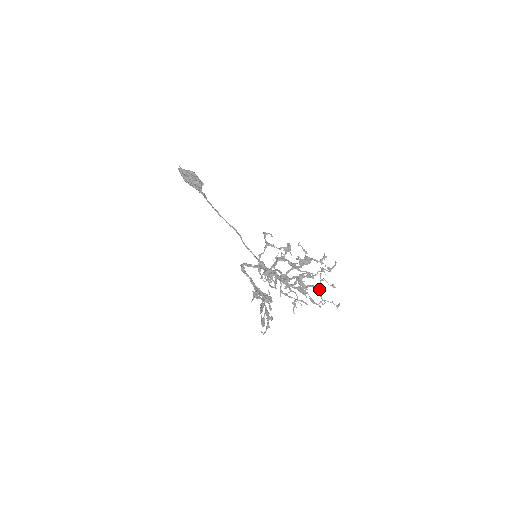
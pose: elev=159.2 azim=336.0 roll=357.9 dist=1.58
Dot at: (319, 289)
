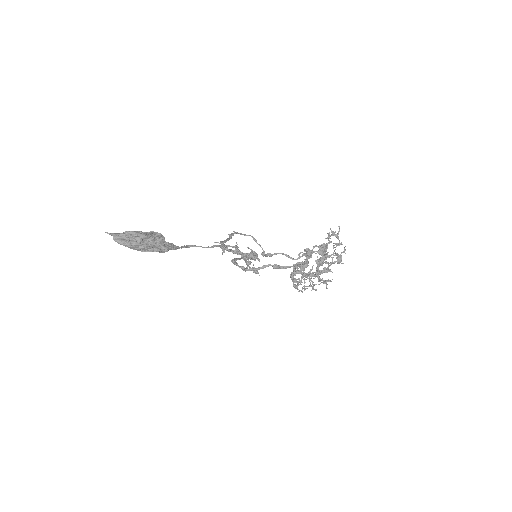
Dot at: occluded
